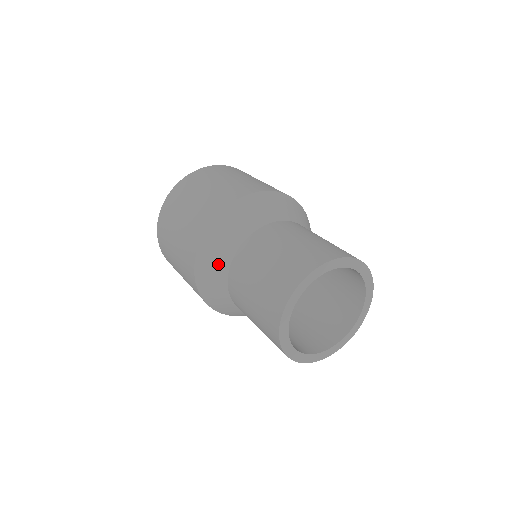
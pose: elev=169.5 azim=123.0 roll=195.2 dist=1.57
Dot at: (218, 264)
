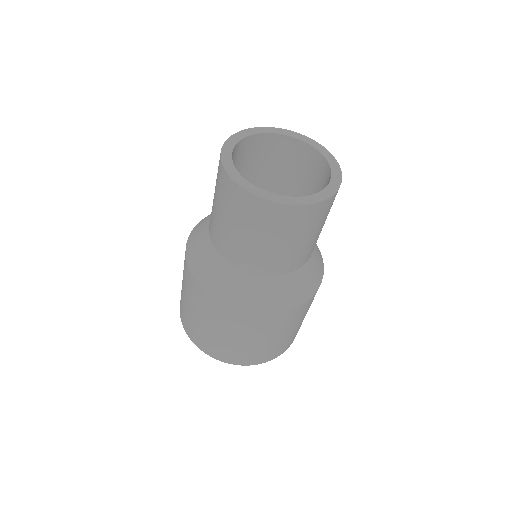
Dot at: (202, 232)
